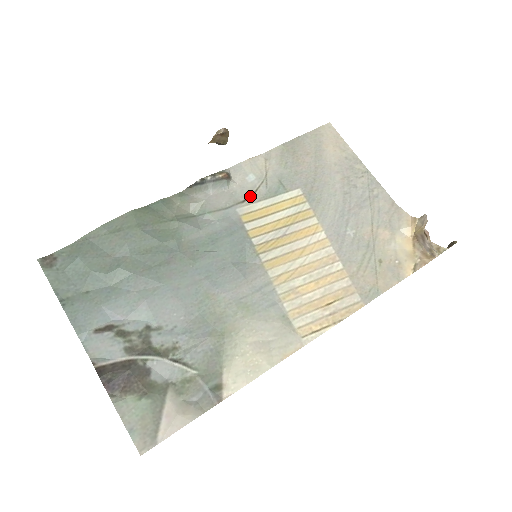
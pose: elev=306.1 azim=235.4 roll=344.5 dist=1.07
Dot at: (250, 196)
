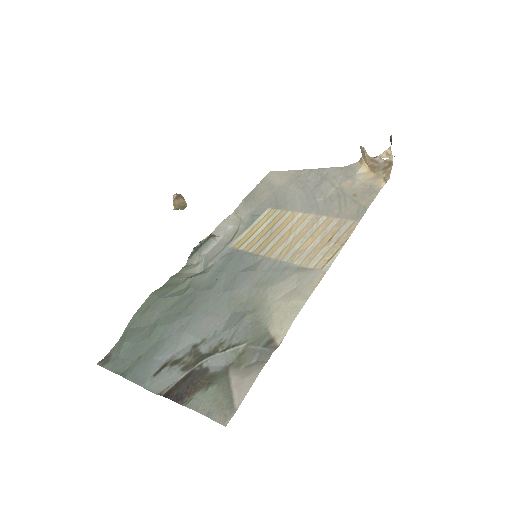
Dot at: (235, 235)
